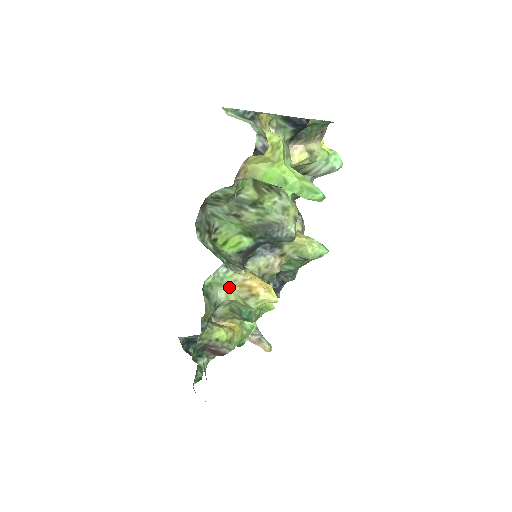
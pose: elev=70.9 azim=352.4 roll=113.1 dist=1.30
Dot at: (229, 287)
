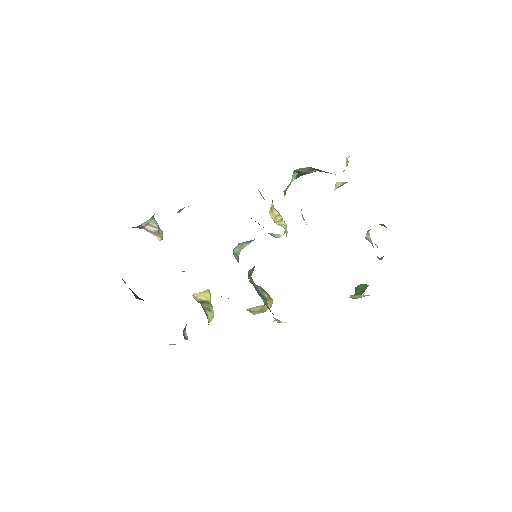
Dot at: occluded
